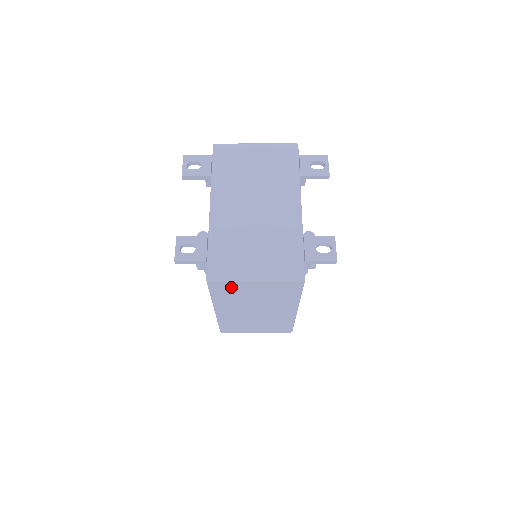
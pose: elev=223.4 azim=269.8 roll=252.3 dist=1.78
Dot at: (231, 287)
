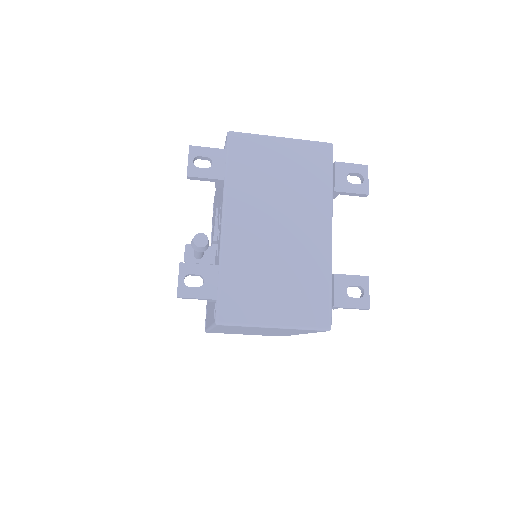
Dot at: (242, 327)
